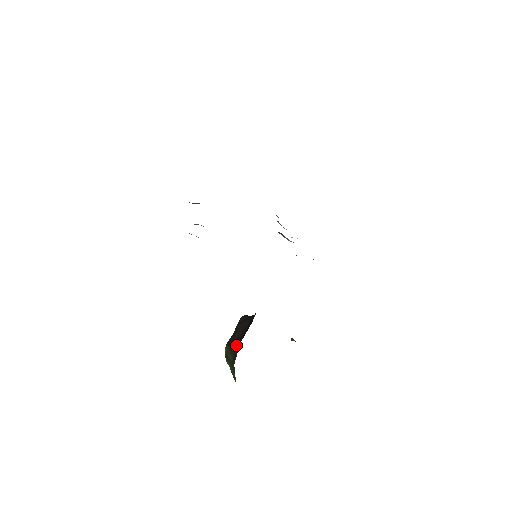
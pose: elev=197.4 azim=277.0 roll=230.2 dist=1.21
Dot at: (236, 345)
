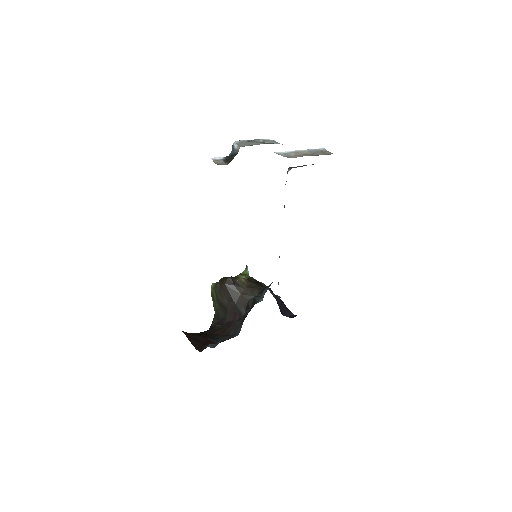
Dot at: (223, 306)
